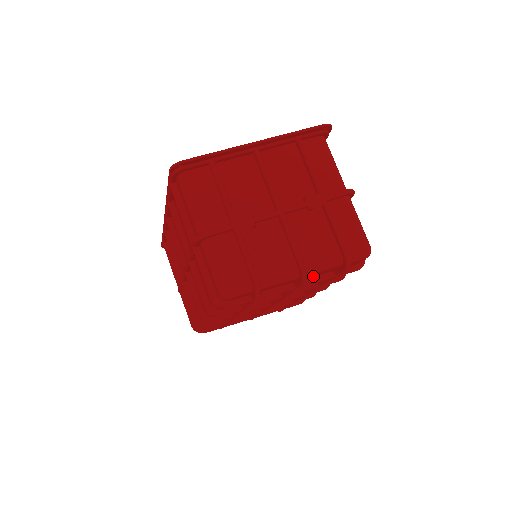
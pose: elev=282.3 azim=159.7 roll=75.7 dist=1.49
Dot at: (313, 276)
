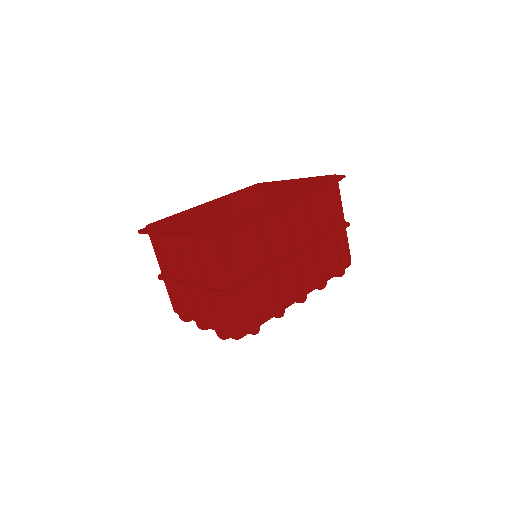
Dot at: occluded
